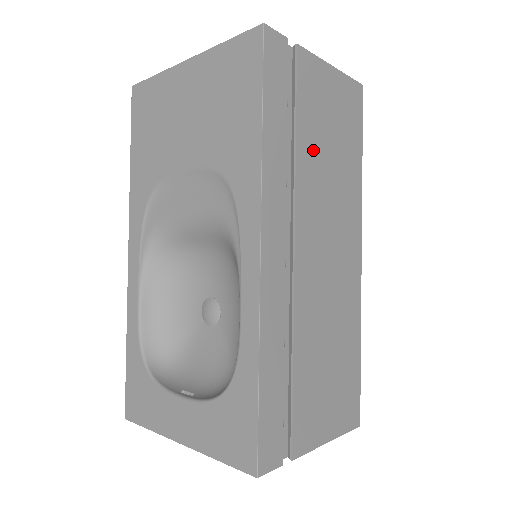
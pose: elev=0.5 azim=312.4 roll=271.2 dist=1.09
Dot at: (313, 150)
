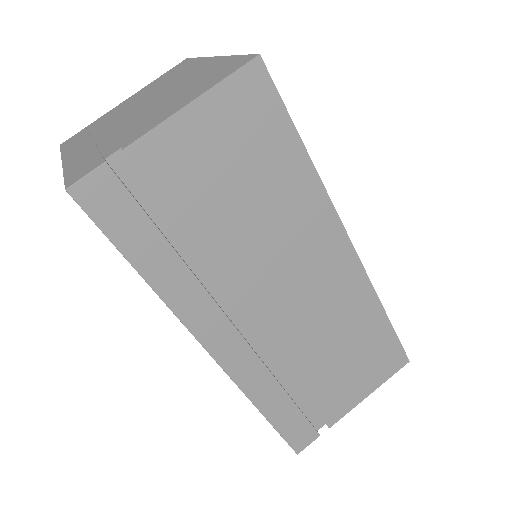
Dot at: (220, 227)
